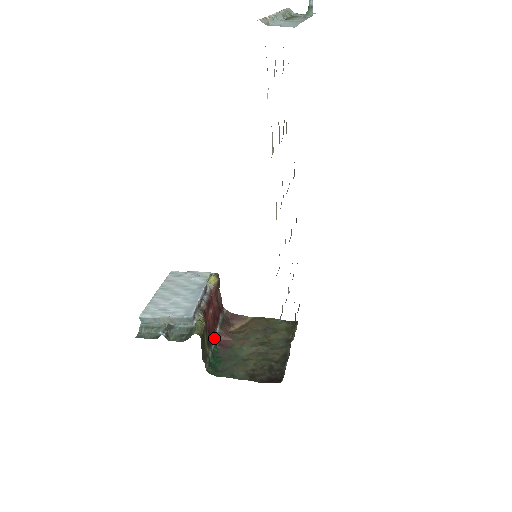
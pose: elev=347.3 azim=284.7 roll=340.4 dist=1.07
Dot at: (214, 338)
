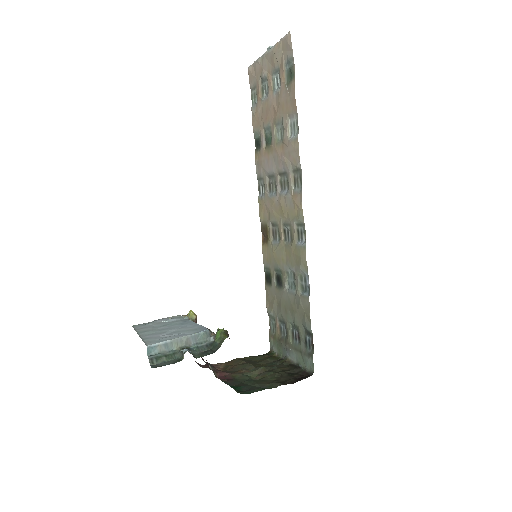
Dot at: (214, 373)
